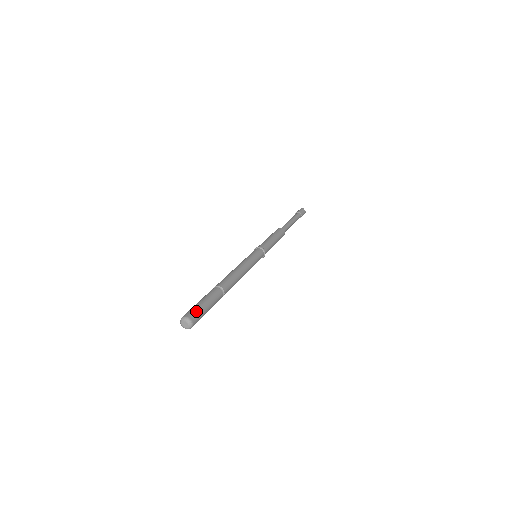
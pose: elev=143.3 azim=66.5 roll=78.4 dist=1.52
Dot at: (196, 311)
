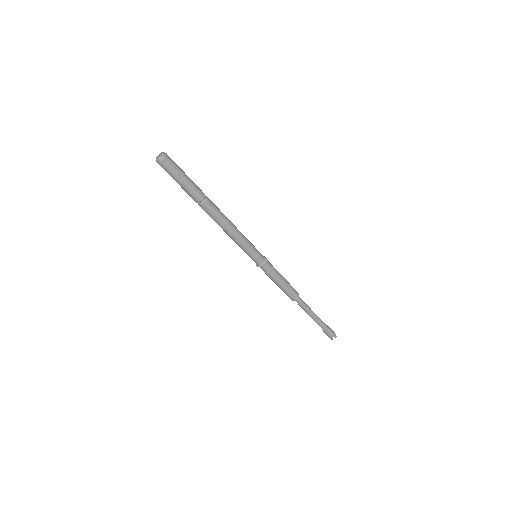
Dot at: (174, 162)
